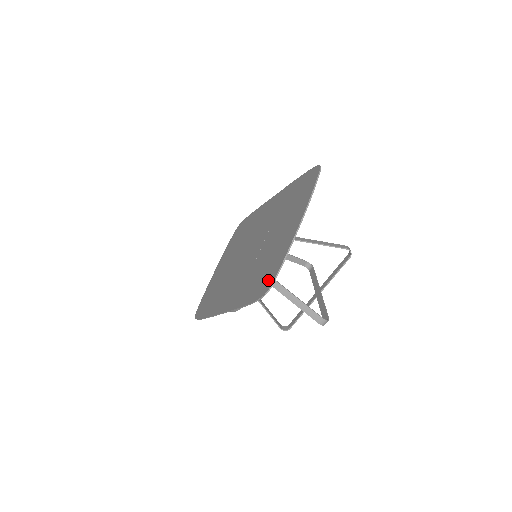
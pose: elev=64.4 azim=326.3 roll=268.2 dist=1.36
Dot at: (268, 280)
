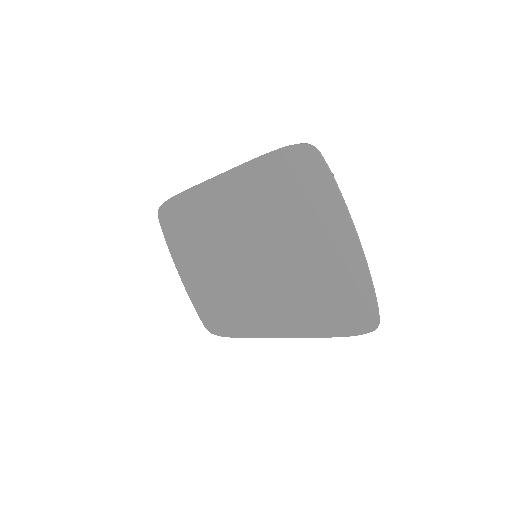
Dot at: (363, 313)
